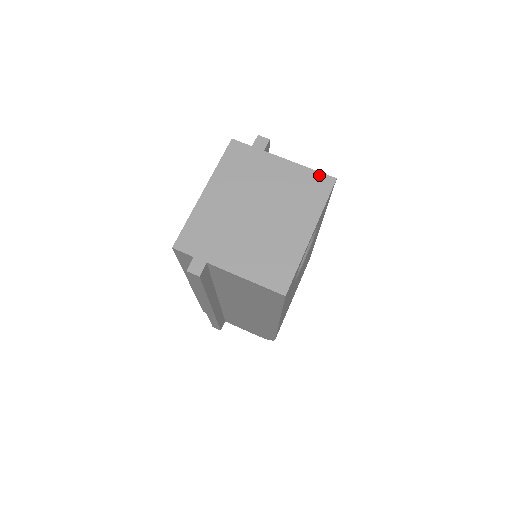
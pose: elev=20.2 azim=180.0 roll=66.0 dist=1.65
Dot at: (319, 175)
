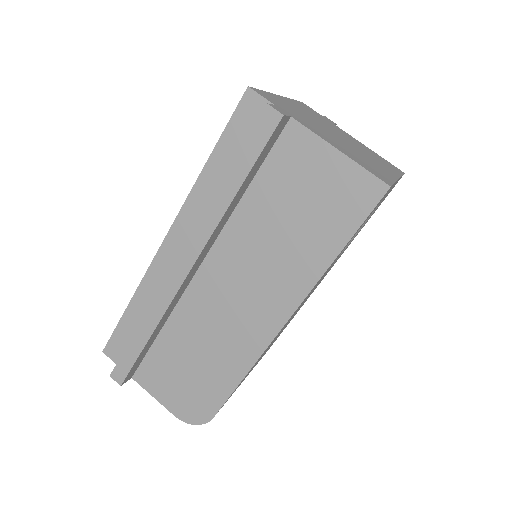
Dot at: (388, 162)
